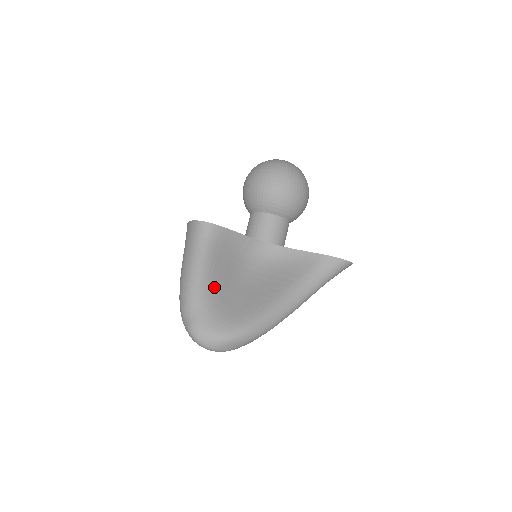
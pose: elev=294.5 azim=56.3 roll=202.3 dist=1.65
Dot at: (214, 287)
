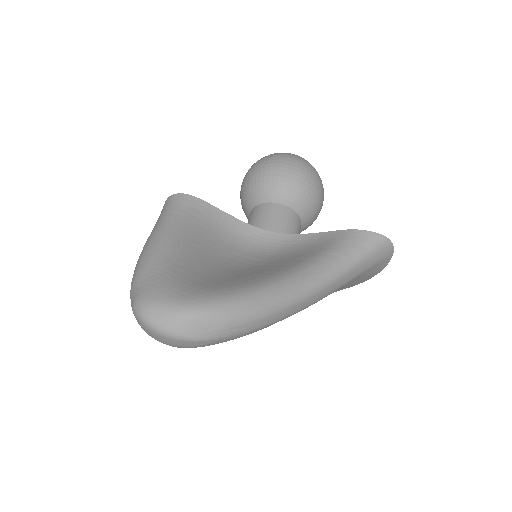
Dot at: (181, 257)
